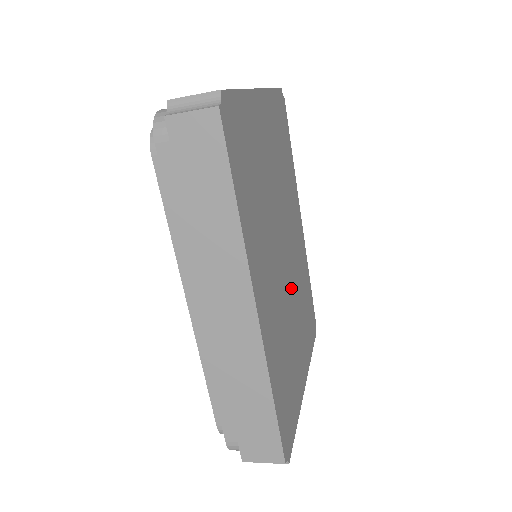
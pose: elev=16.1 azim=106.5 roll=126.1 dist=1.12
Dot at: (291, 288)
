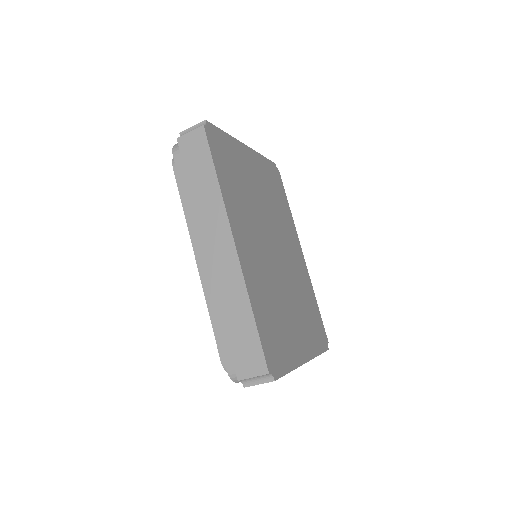
Dot at: (284, 278)
